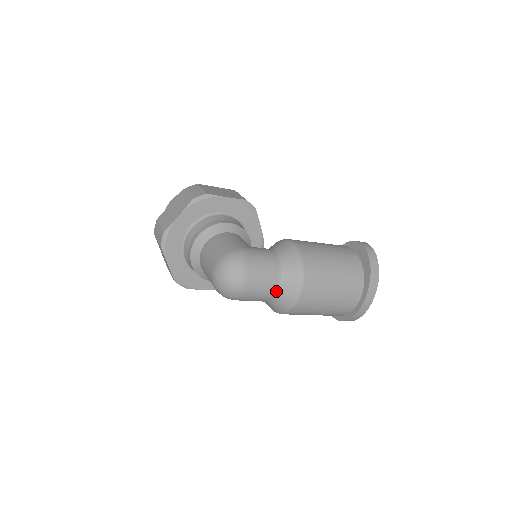
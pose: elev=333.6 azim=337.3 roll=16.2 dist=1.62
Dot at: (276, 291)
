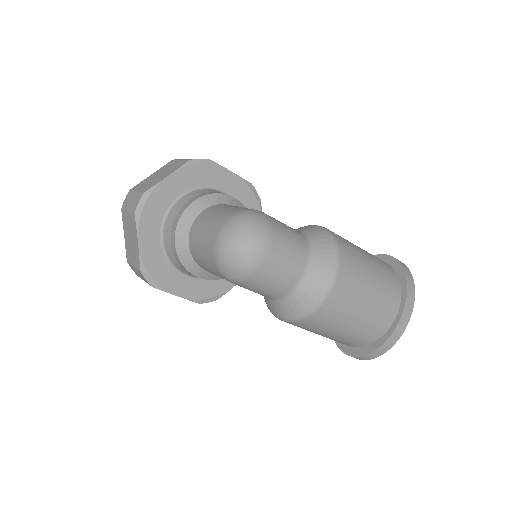
Dot at: (300, 277)
